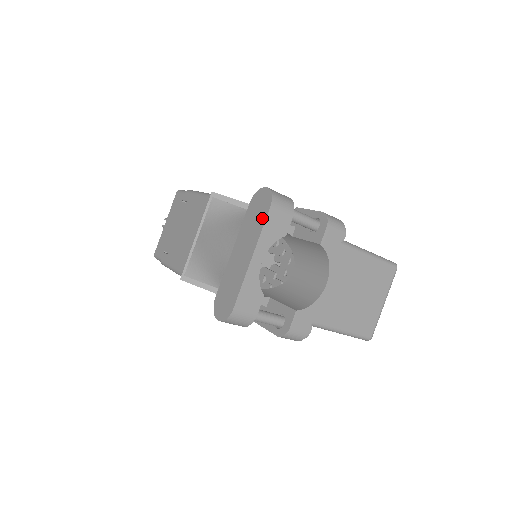
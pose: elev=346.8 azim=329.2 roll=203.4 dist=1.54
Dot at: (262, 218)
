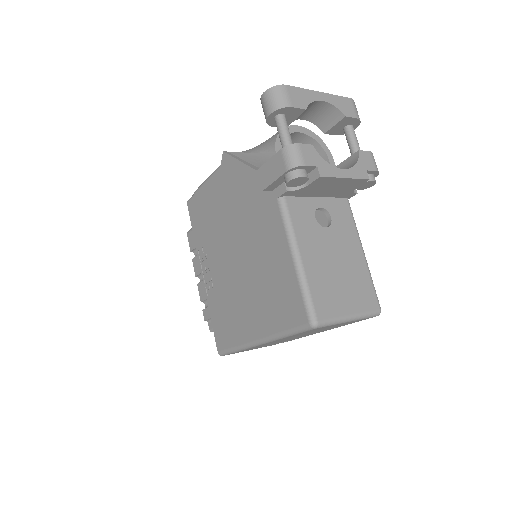
Dot at: occluded
